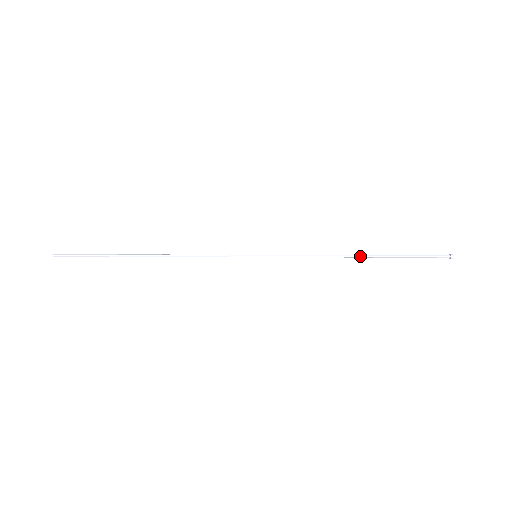
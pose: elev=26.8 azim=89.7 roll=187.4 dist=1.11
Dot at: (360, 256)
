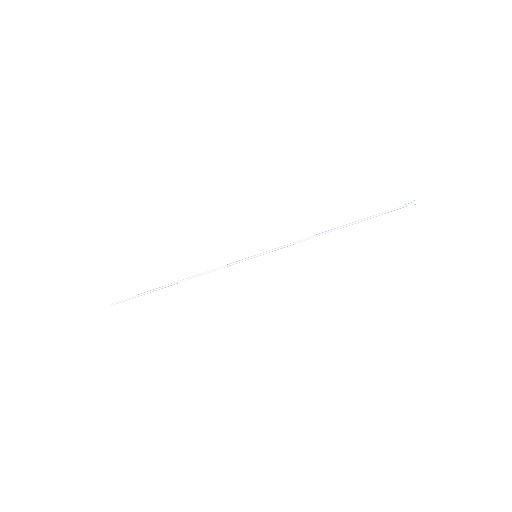
Dot at: (338, 228)
